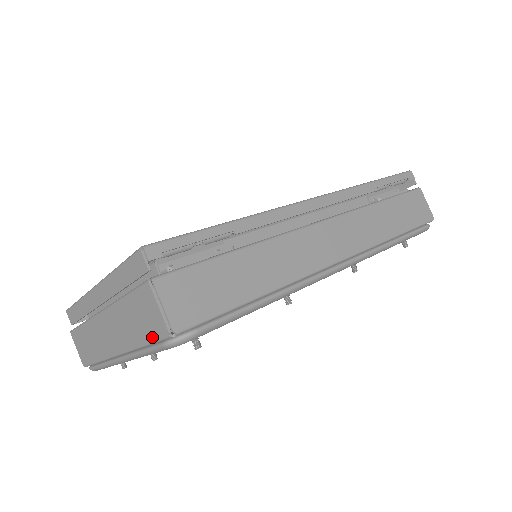
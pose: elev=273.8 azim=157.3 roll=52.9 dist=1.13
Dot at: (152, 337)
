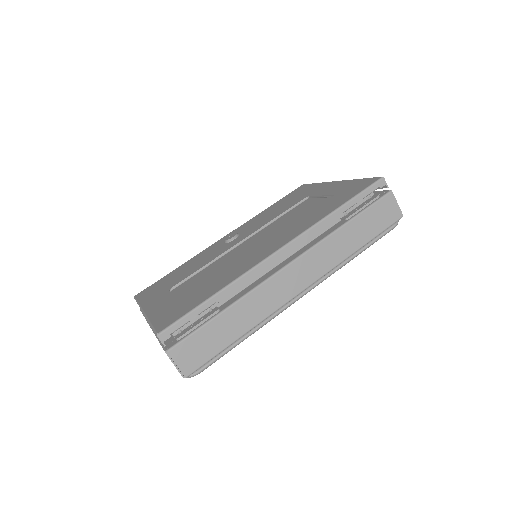
Dot at: occluded
